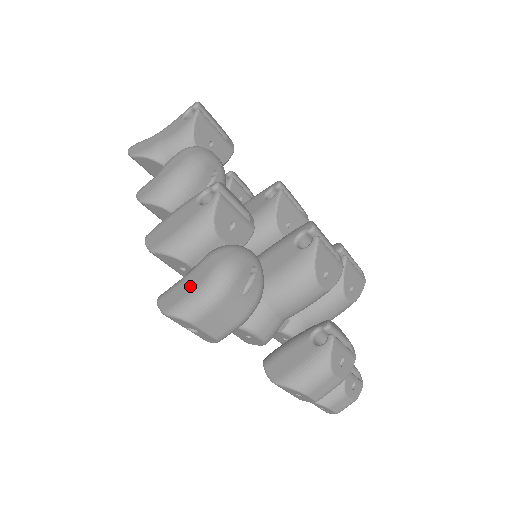
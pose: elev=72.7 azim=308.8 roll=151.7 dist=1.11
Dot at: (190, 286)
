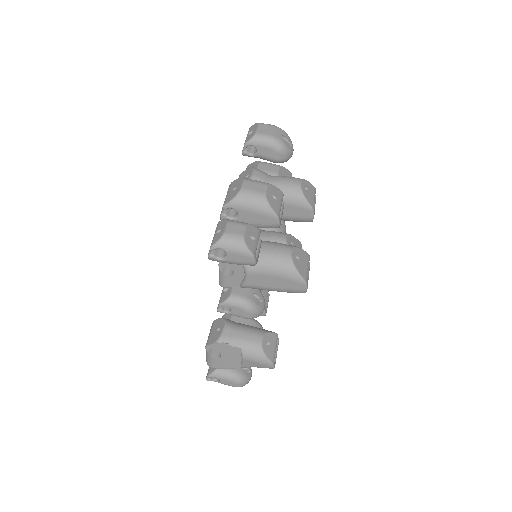
Dot at: occluded
